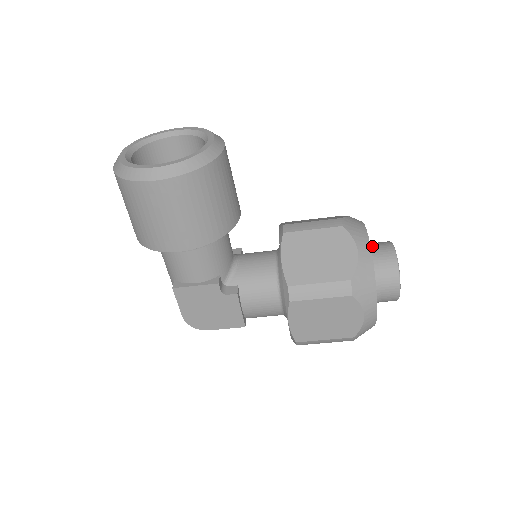
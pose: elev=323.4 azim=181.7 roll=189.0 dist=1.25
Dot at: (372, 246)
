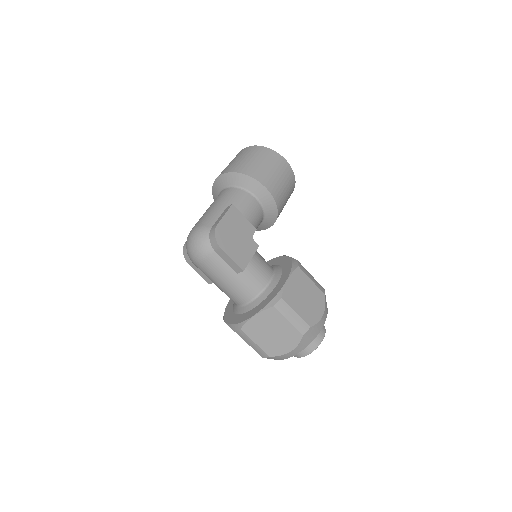
Dot at: occluded
